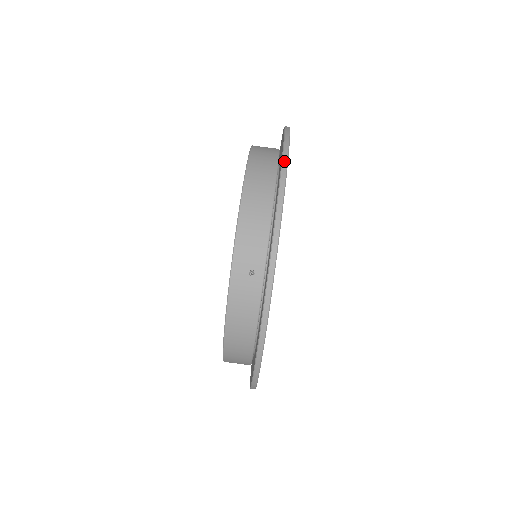
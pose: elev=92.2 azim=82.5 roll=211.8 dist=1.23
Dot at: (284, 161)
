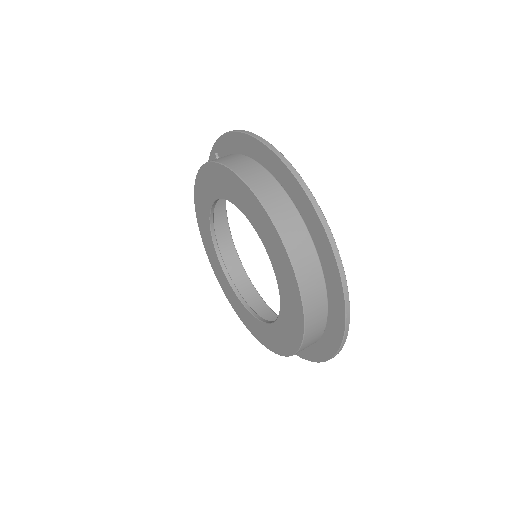
Dot at: occluded
